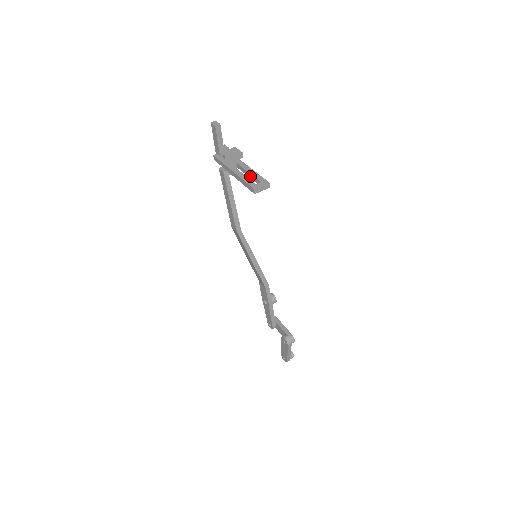
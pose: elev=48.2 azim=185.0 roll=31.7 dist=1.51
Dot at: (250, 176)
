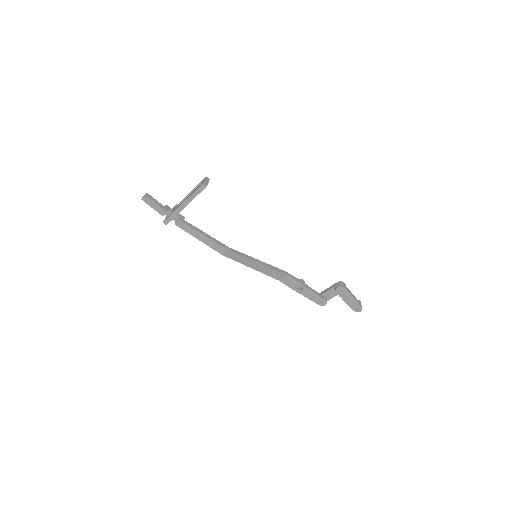
Dot at: occluded
